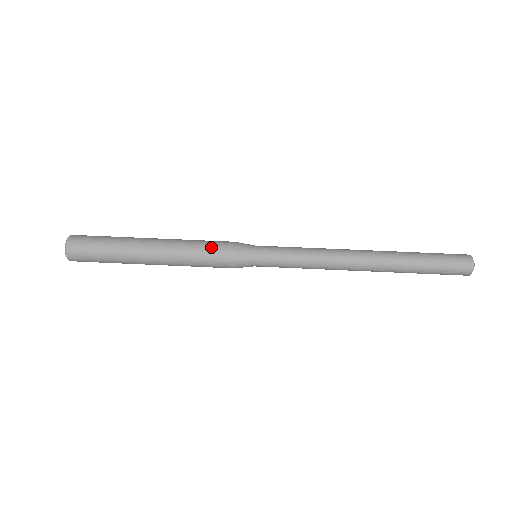
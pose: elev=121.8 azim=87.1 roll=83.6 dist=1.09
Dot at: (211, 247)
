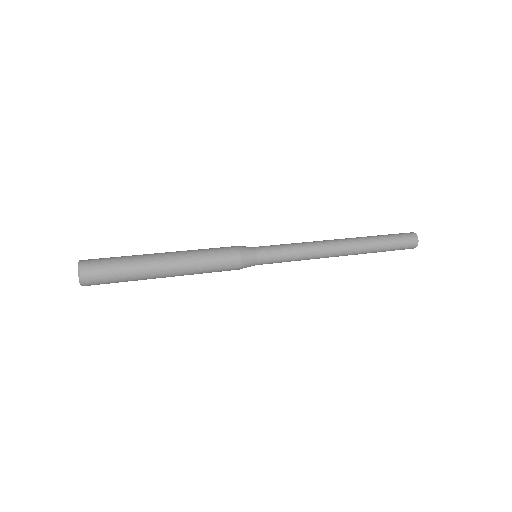
Dot at: (218, 248)
